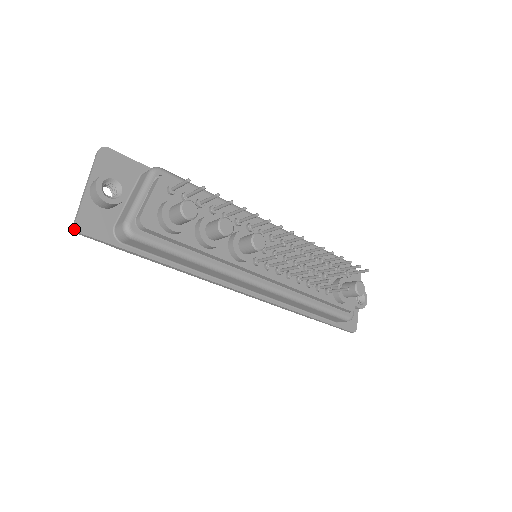
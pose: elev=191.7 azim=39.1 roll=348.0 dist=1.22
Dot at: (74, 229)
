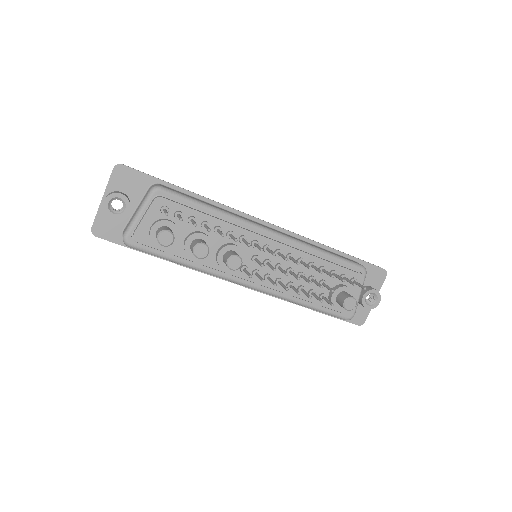
Dot at: (92, 232)
